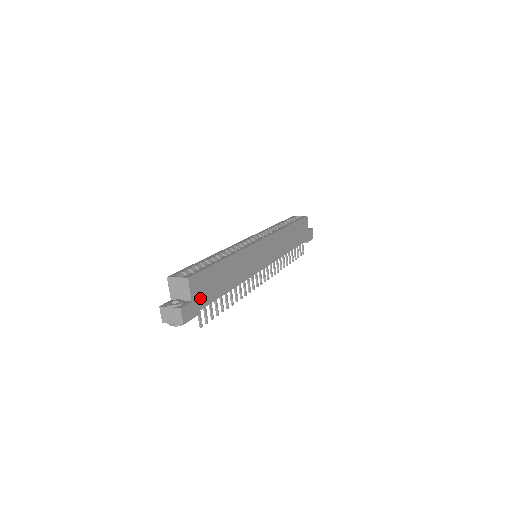
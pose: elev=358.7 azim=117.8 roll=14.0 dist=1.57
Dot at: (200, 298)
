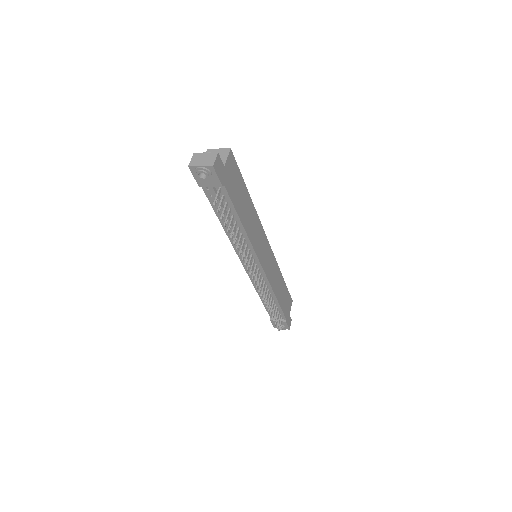
Dot at: (228, 178)
